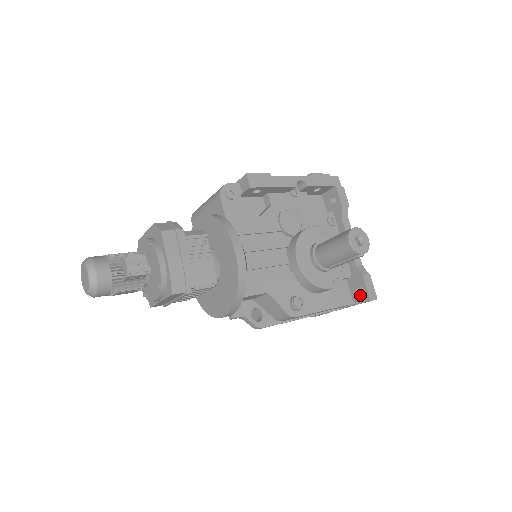
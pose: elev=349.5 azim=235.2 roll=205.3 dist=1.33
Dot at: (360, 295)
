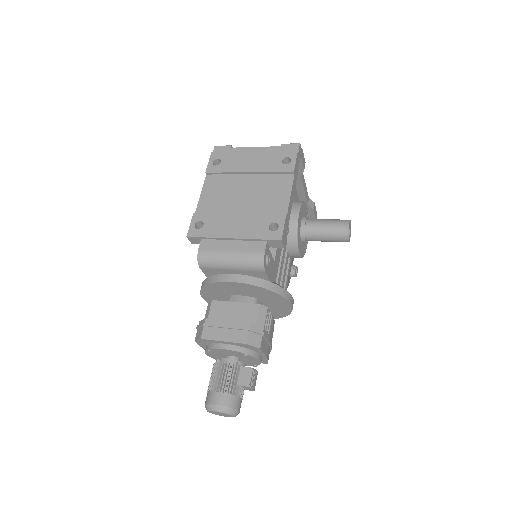
Dot at: occluded
